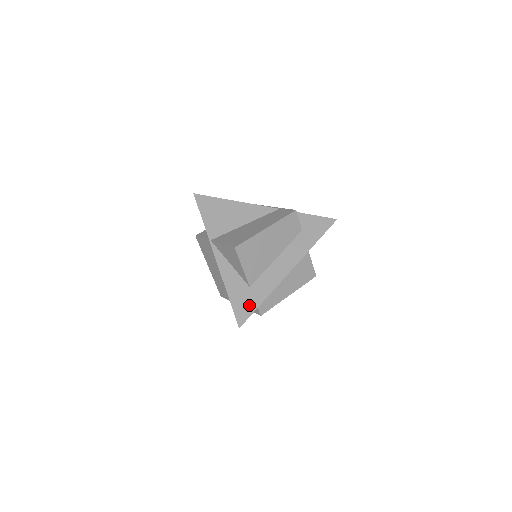
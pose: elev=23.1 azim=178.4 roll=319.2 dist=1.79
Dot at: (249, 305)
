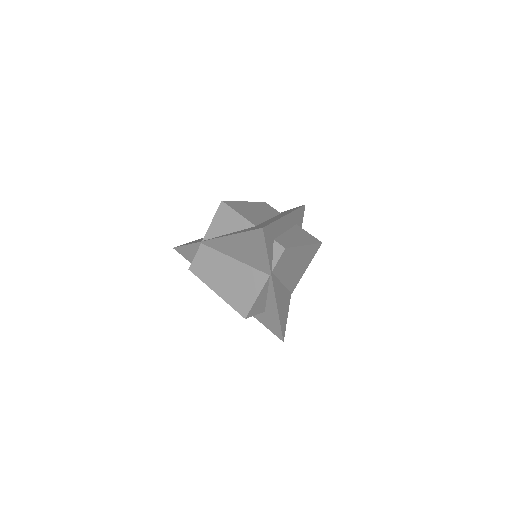
Dot at: (263, 225)
